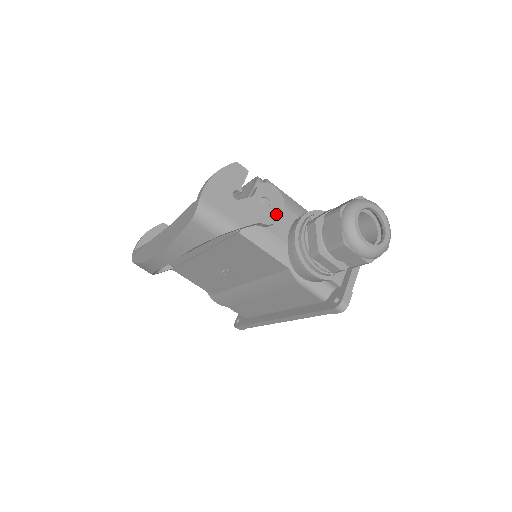
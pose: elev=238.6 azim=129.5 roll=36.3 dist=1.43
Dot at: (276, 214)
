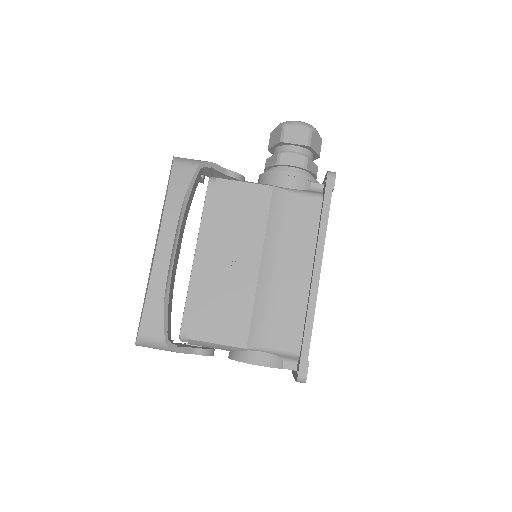
Dot at: occluded
